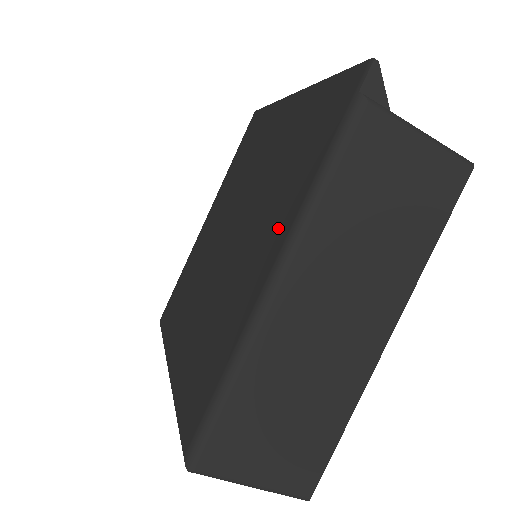
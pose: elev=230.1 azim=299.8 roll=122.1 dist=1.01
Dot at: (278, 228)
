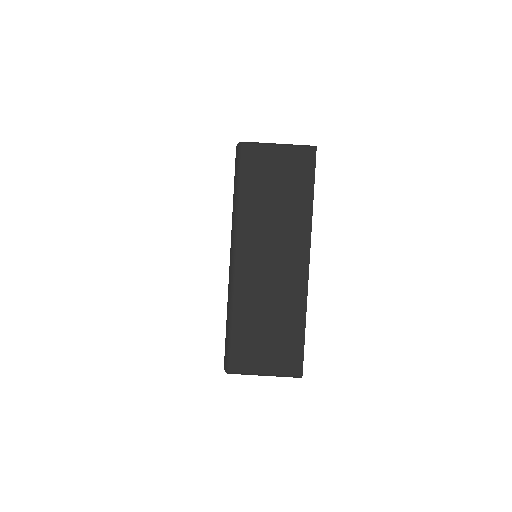
Dot at: occluded
